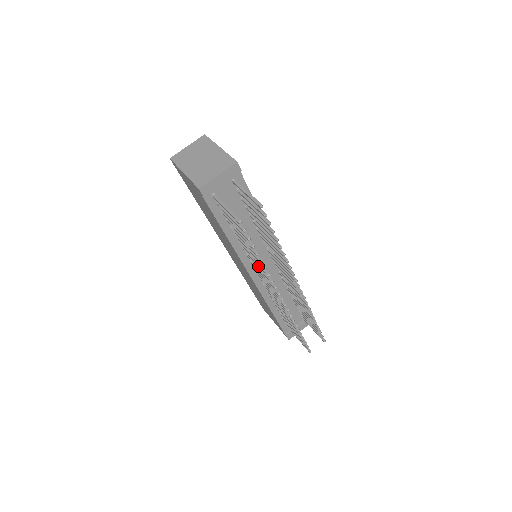
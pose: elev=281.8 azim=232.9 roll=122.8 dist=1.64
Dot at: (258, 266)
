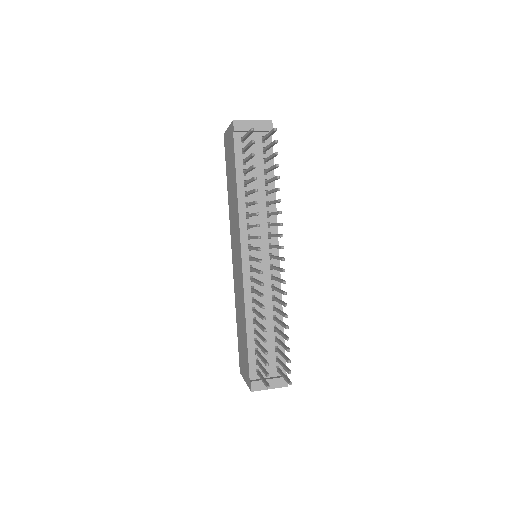
Dot at: (252, 215)
